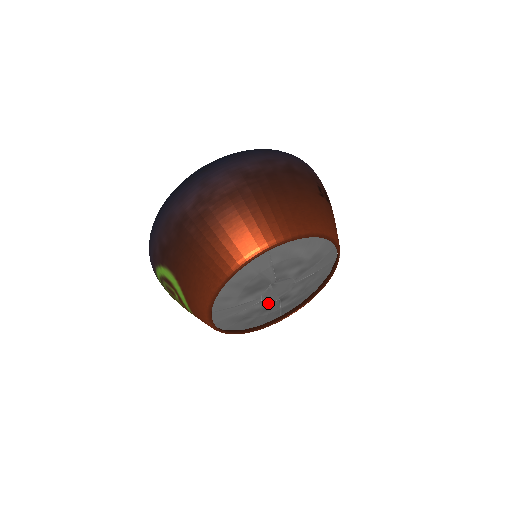
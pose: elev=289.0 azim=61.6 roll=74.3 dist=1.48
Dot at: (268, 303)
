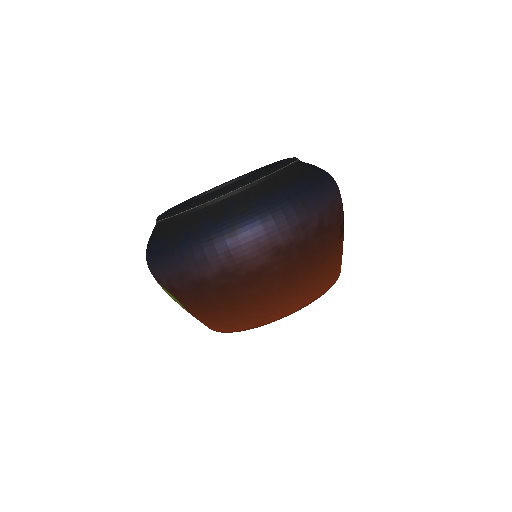
Dot at: occluded
